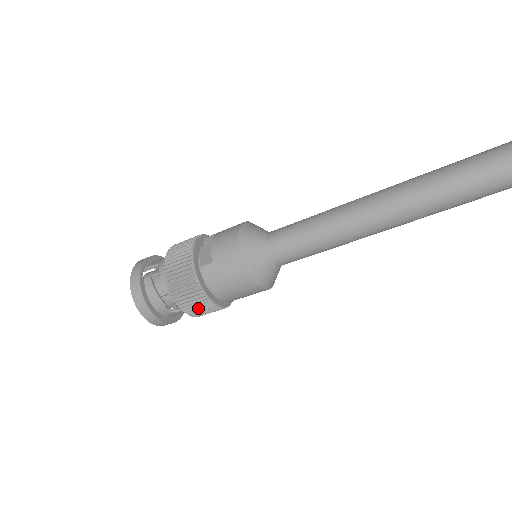
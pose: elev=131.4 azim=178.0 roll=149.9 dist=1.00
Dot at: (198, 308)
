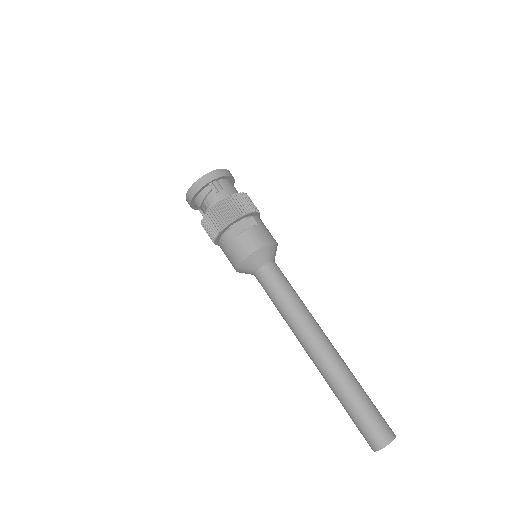
Dot at: (208, 232)
